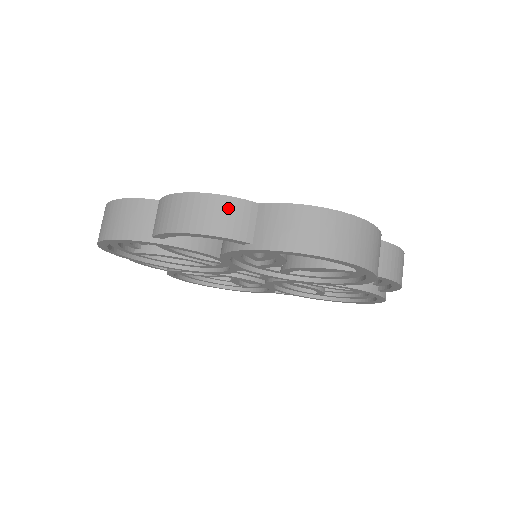
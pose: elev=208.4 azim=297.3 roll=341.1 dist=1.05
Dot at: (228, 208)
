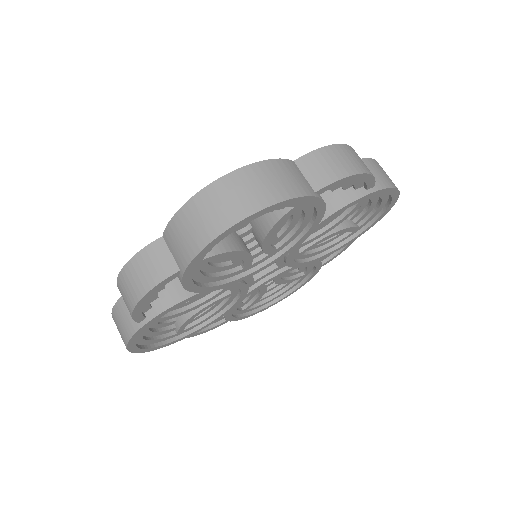
Dot at: occluded
